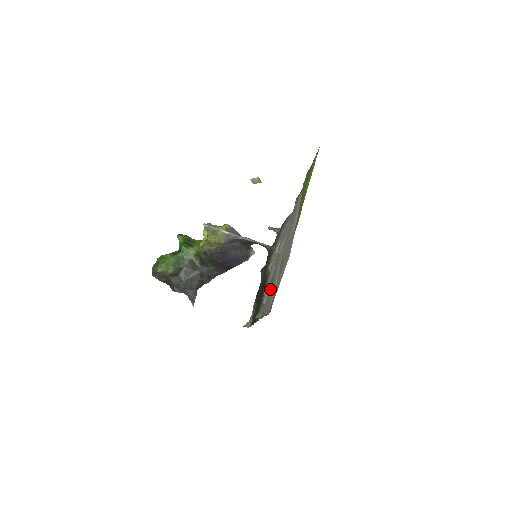
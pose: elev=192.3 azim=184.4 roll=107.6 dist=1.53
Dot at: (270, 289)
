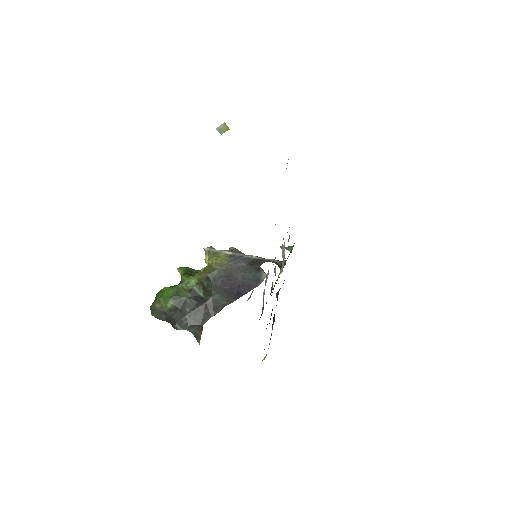
Dot at: occluded
